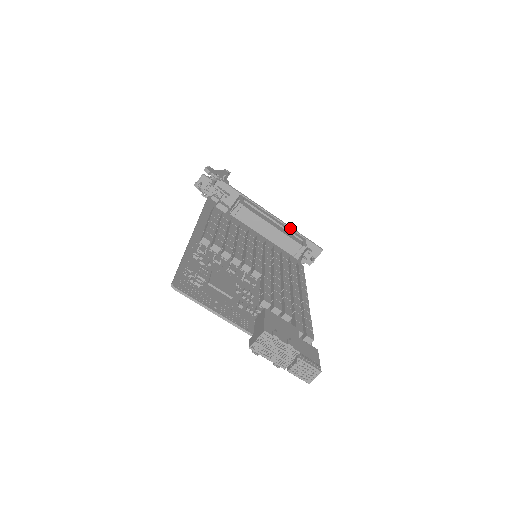
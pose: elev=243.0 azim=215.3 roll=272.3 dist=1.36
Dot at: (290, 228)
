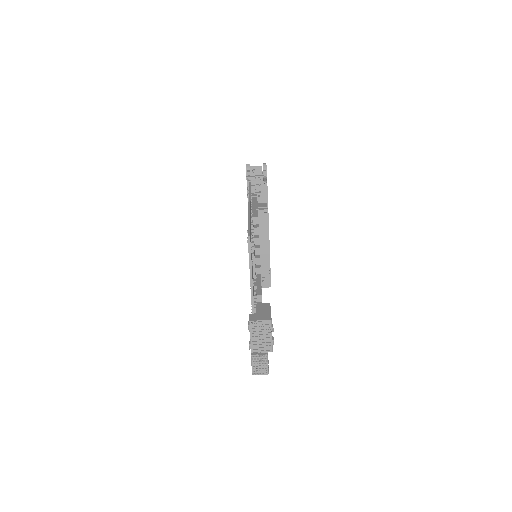
Dot at: (269, 254)
